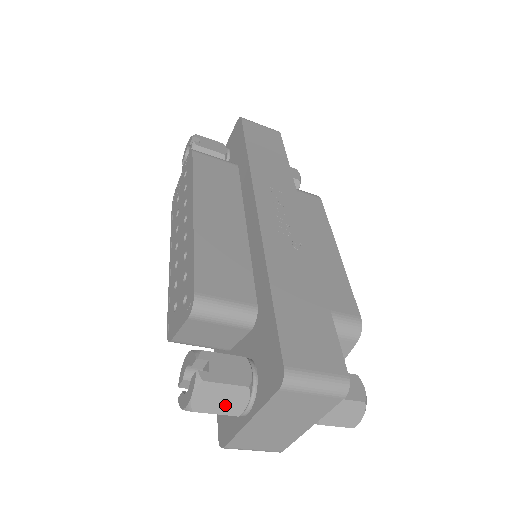
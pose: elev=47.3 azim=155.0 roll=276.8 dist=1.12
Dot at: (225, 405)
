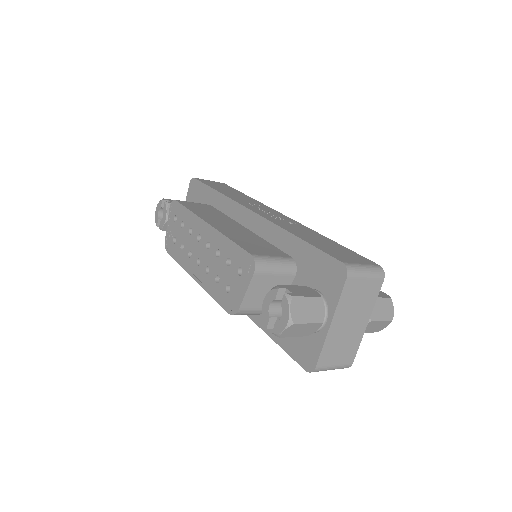
Dot at: (312, 315)
